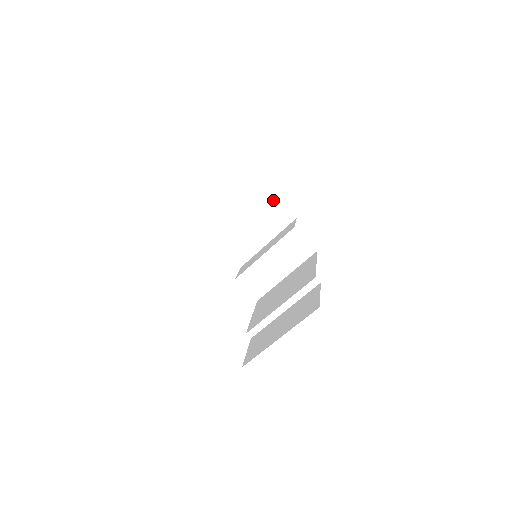
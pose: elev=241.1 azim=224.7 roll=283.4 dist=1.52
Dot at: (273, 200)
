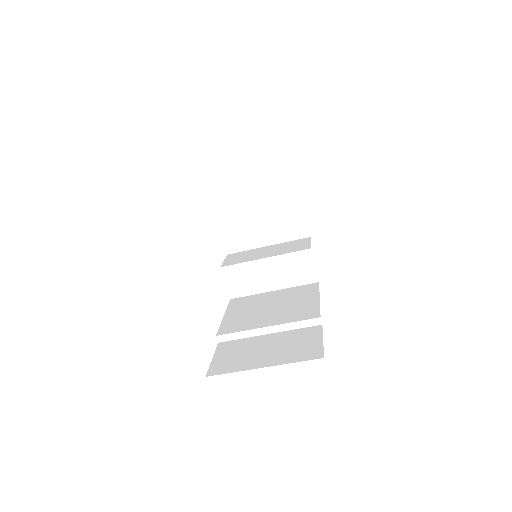
Dot at: (298, 207)
